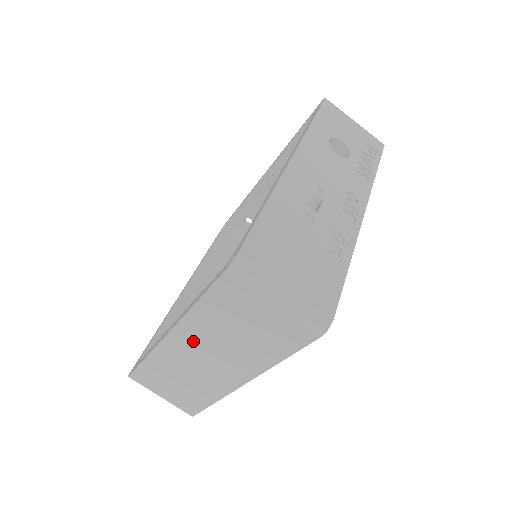
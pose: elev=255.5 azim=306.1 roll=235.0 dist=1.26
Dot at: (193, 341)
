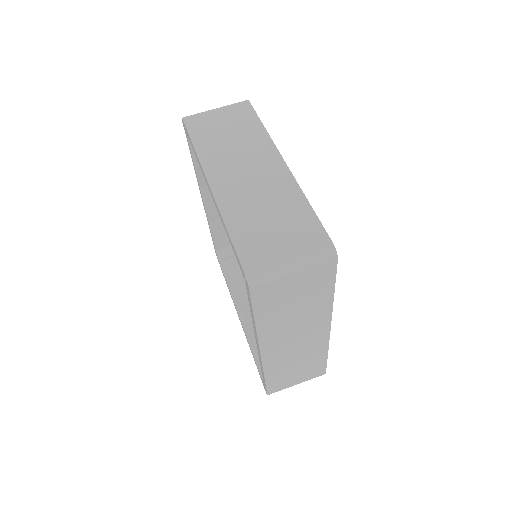
Dot at: (223, 168)
